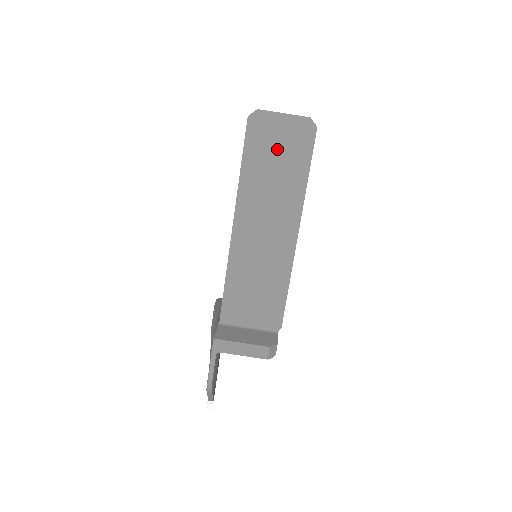
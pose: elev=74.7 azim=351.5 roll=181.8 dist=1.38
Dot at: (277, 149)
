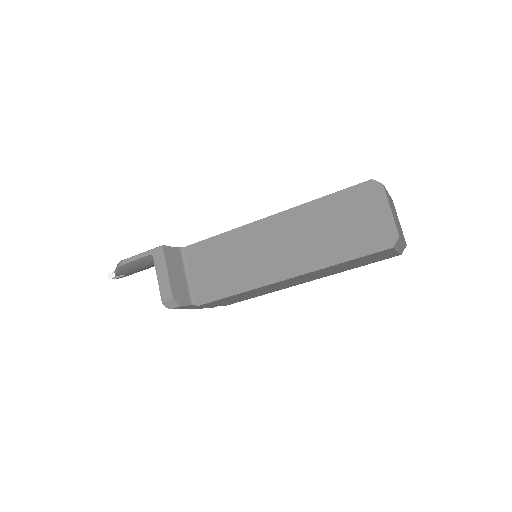
Dot at: (355, 221)
